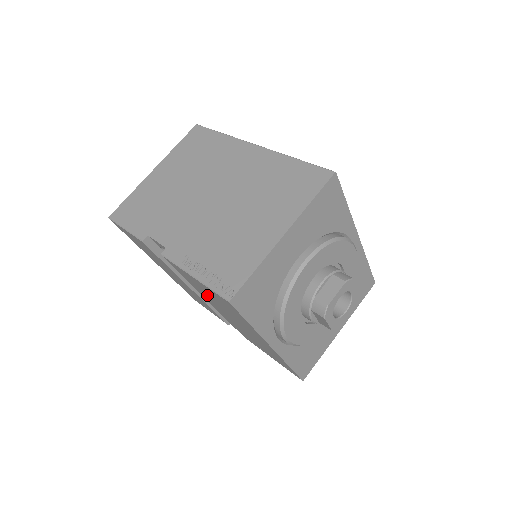
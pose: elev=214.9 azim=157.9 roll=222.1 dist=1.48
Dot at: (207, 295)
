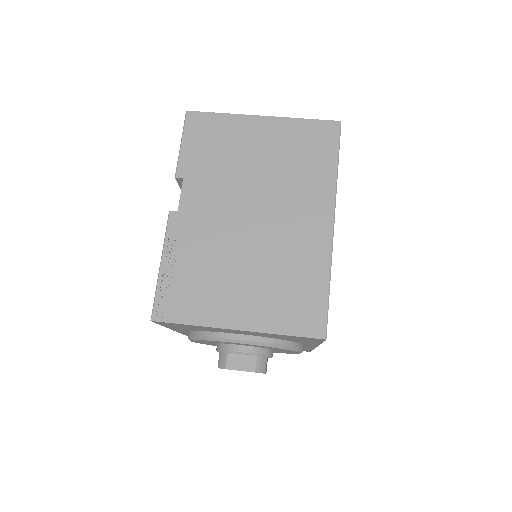
Dot at: occluded
